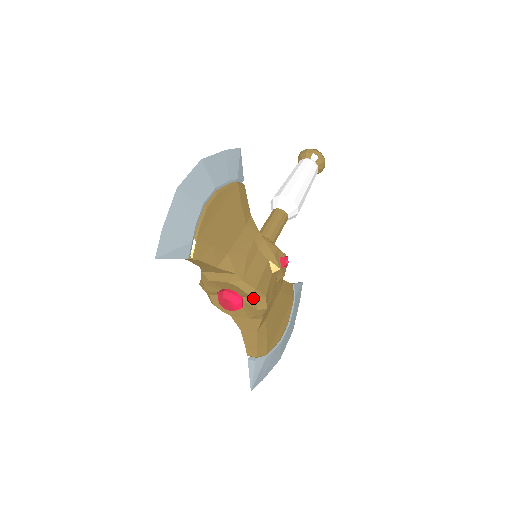
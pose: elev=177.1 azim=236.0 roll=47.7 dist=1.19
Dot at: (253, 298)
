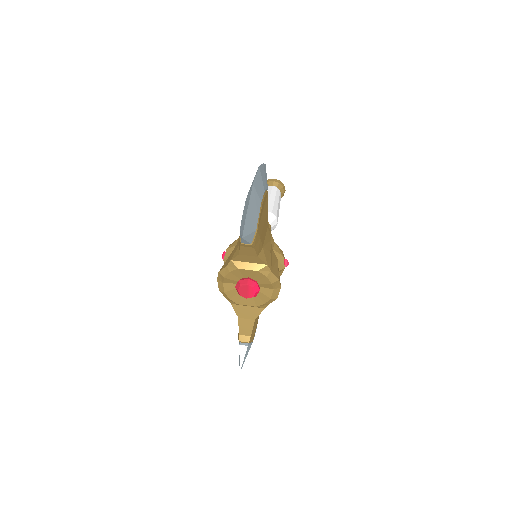
Dot at: (271, 288)
